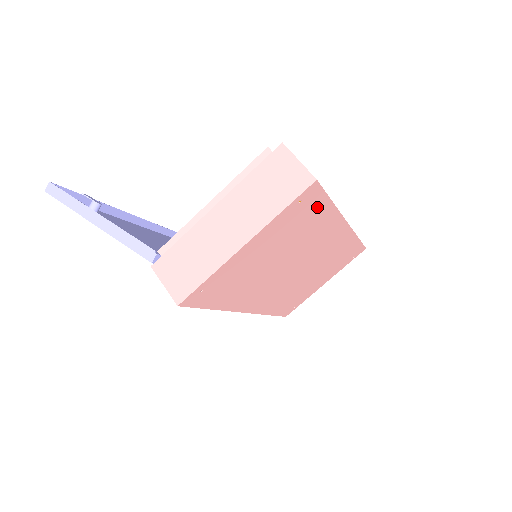
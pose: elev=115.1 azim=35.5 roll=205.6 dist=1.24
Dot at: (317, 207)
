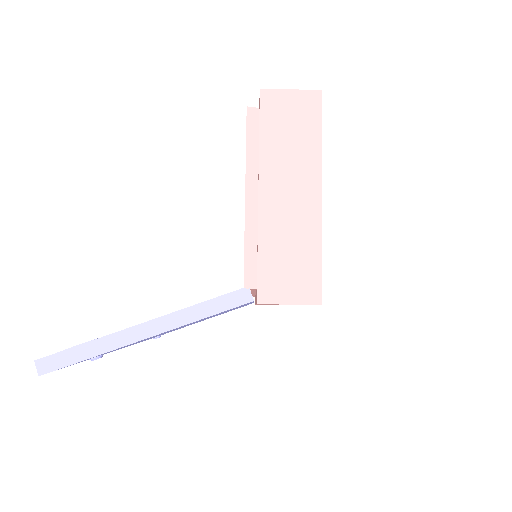
Dot at: occluded
